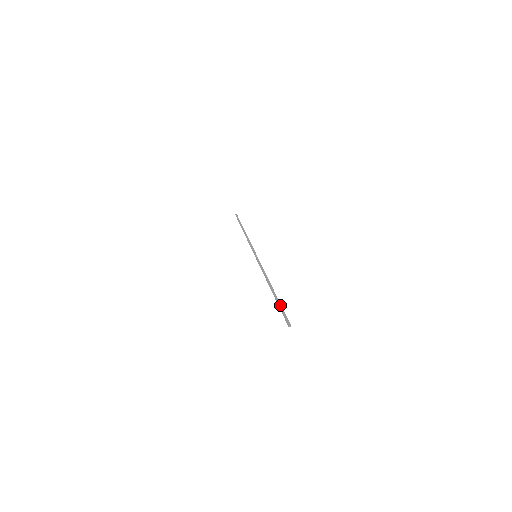
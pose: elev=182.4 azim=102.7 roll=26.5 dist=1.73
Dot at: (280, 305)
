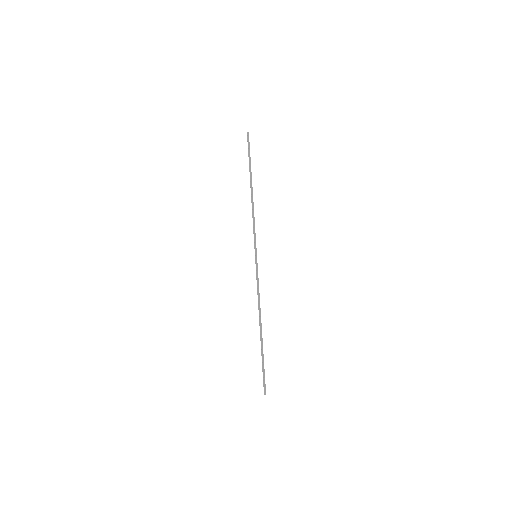
Dot at: occluded
